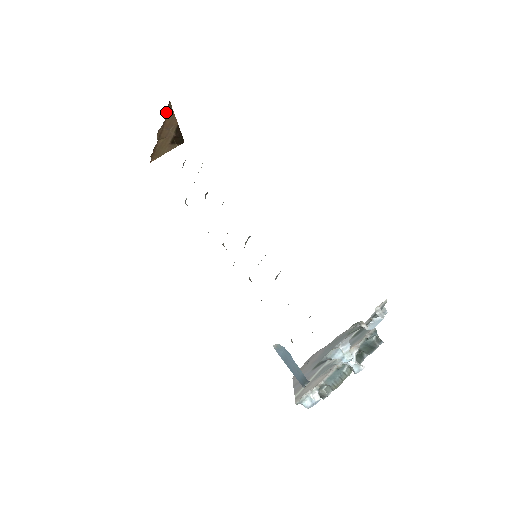
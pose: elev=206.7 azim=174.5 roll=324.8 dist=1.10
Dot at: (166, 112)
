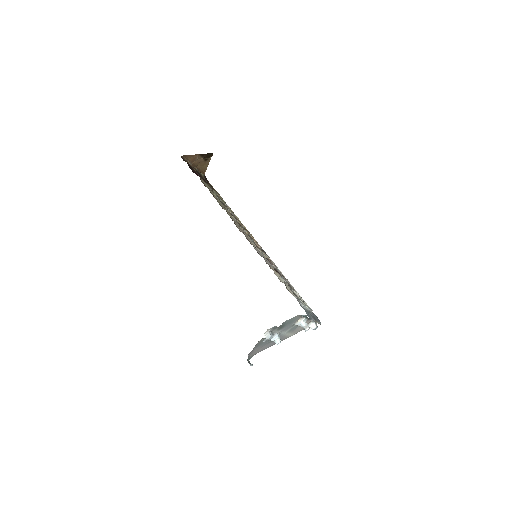
Dot at: (185, 159)
